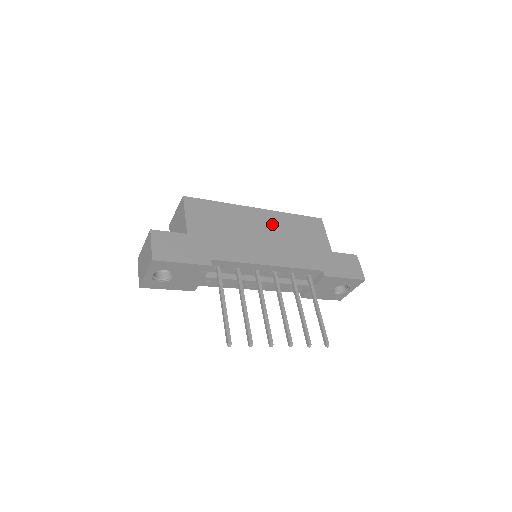
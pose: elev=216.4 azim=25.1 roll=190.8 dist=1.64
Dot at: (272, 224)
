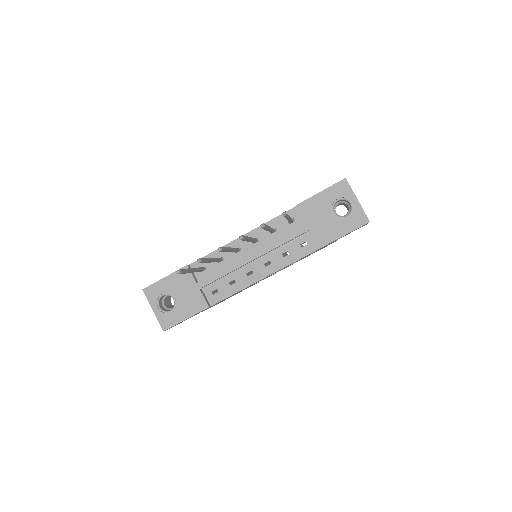
Dot at: occluded
